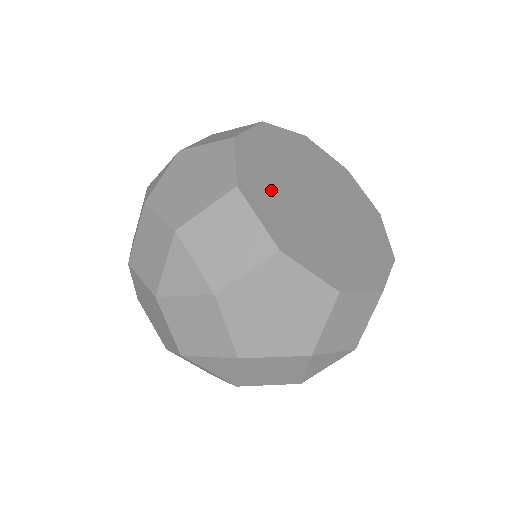
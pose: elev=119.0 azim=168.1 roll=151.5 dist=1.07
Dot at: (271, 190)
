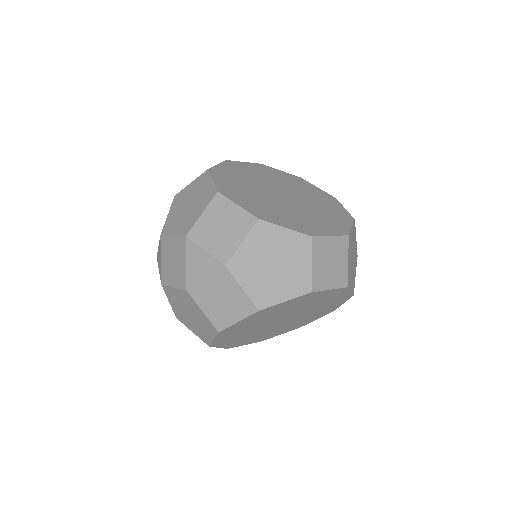
Dot at: (249, 173)
